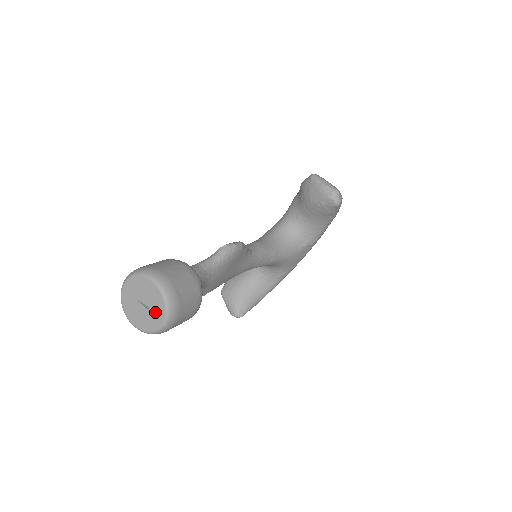
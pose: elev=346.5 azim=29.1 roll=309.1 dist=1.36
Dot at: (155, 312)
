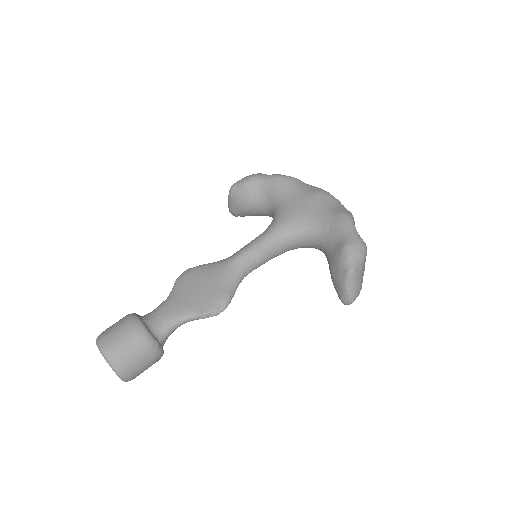
Dot at: occluded
